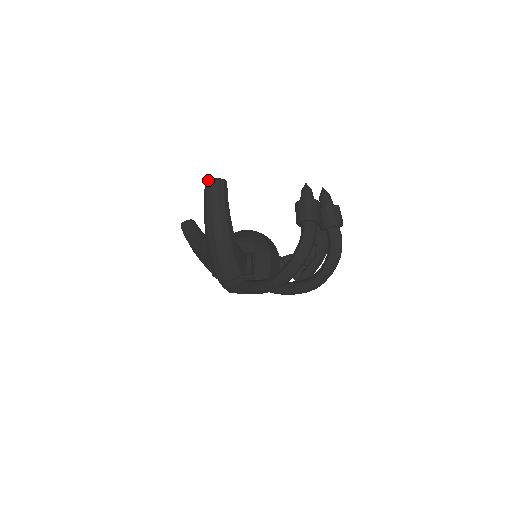
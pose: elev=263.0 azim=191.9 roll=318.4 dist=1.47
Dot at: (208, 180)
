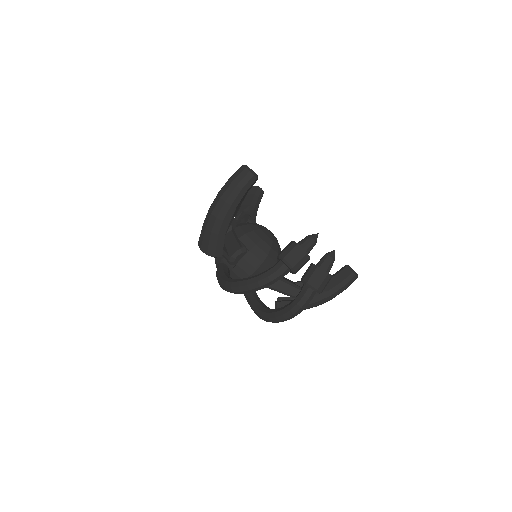
Dot at: (244, 165)
